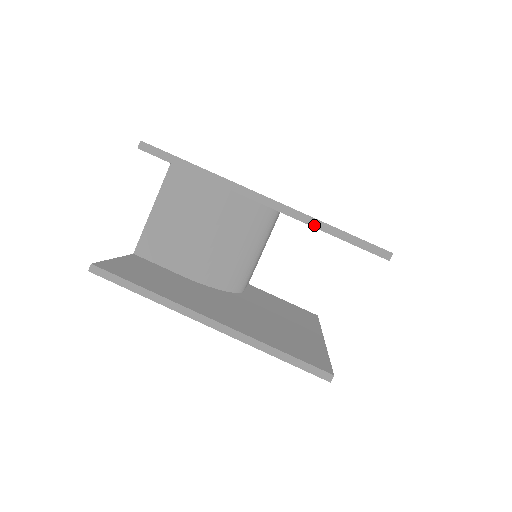
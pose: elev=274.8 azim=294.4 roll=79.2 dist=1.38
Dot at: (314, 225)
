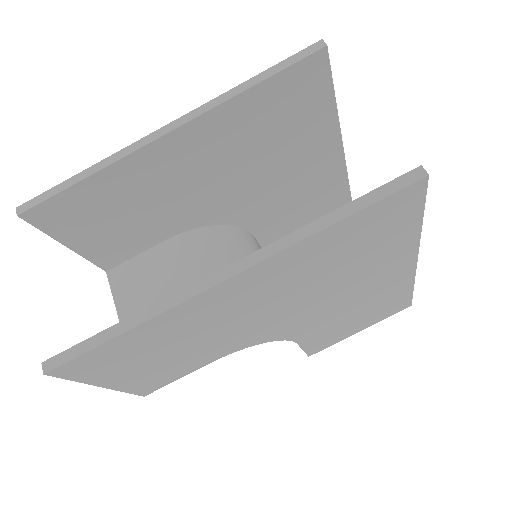
Dot at: (230, 97)
